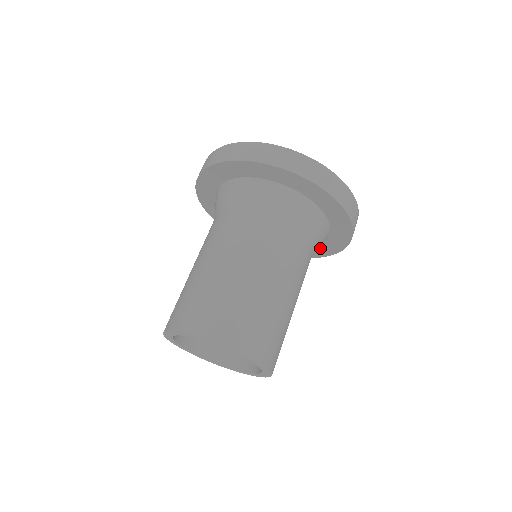
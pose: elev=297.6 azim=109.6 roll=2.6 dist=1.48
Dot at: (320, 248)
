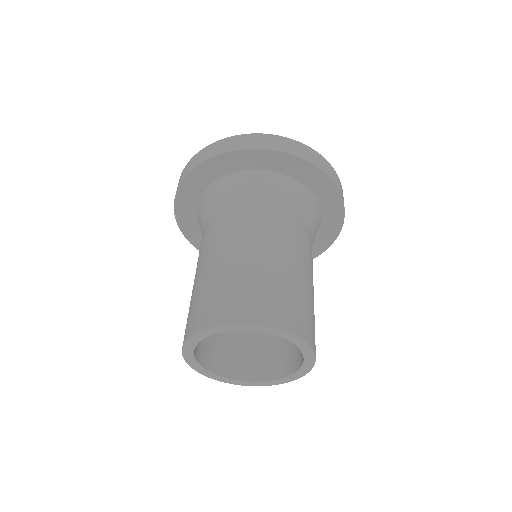
Dot at: (313, 244)
